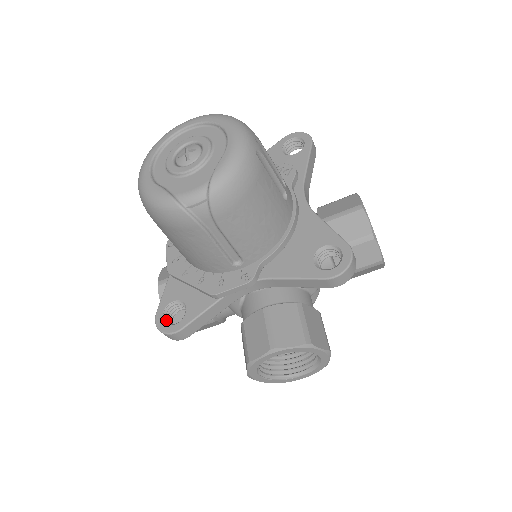
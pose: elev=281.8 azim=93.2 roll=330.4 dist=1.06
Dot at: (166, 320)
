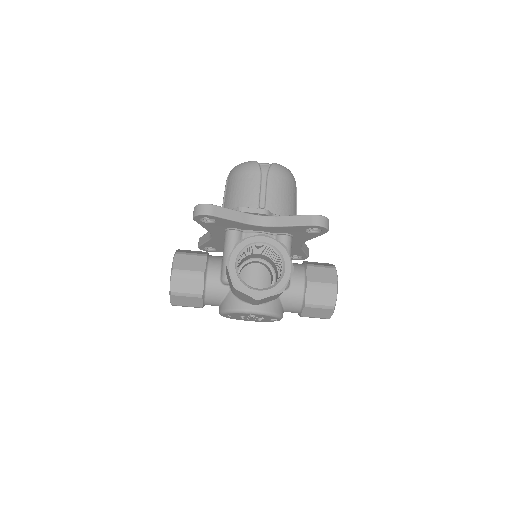
Dot at: occluded
